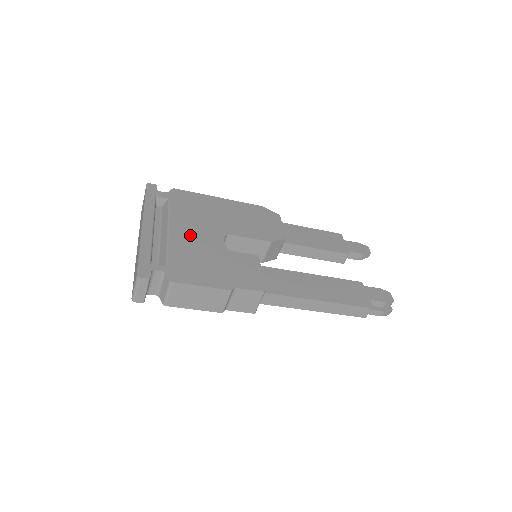
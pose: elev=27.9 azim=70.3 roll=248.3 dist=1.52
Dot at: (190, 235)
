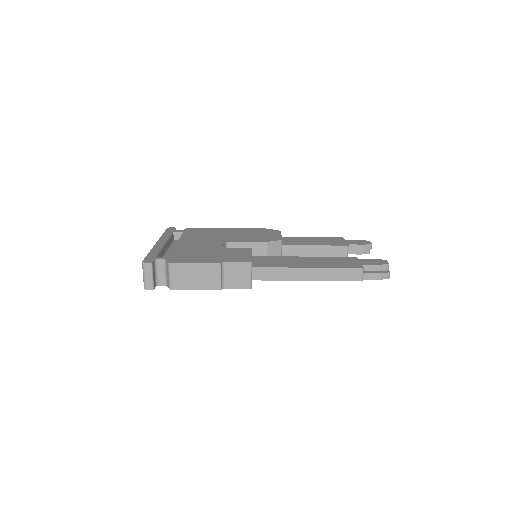
Dot at: (194, 244)
